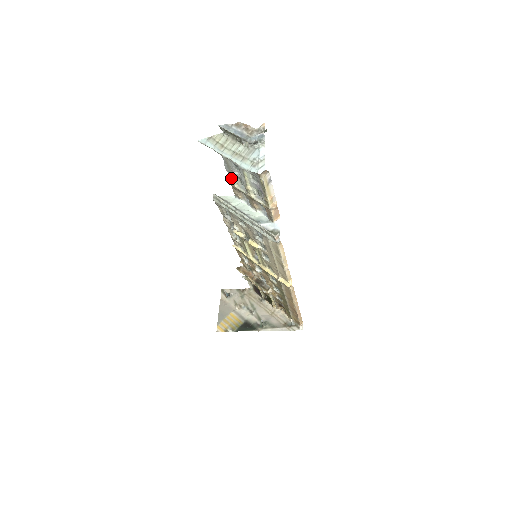
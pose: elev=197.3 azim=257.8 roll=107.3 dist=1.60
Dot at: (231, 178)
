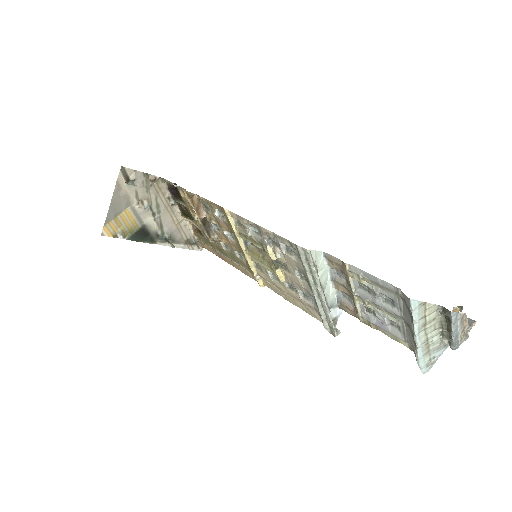
Dot at: (361, 280)
